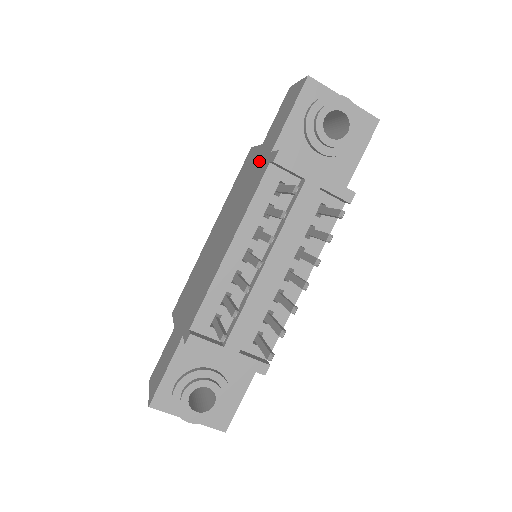
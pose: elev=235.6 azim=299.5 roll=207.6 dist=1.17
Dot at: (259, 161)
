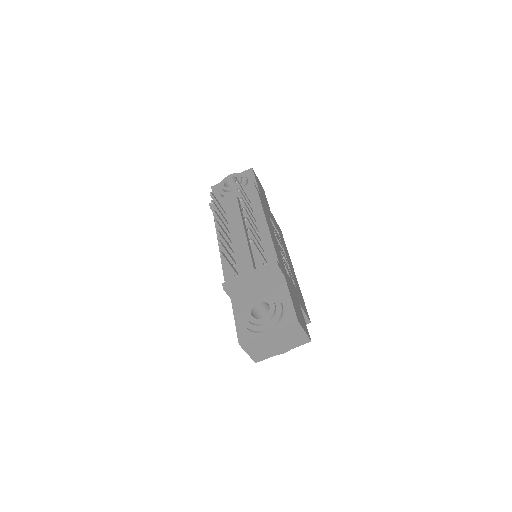
Dot at: occluded
